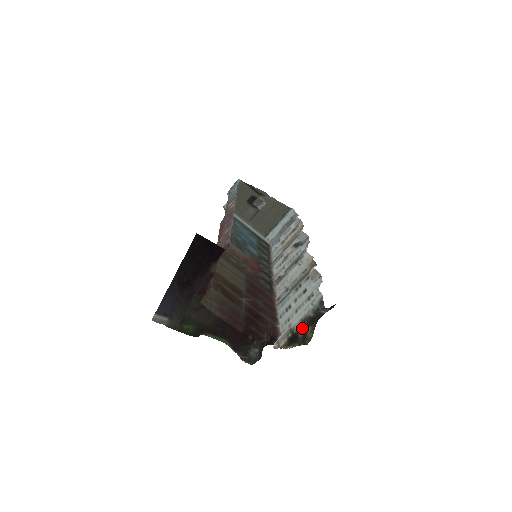
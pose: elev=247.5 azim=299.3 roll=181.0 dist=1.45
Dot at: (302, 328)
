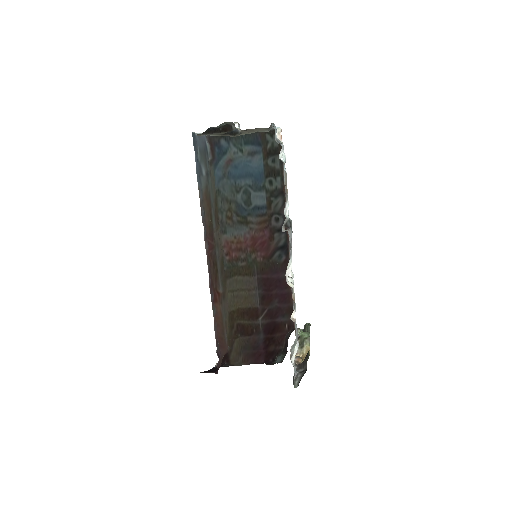
Dot at: (298, 358)
